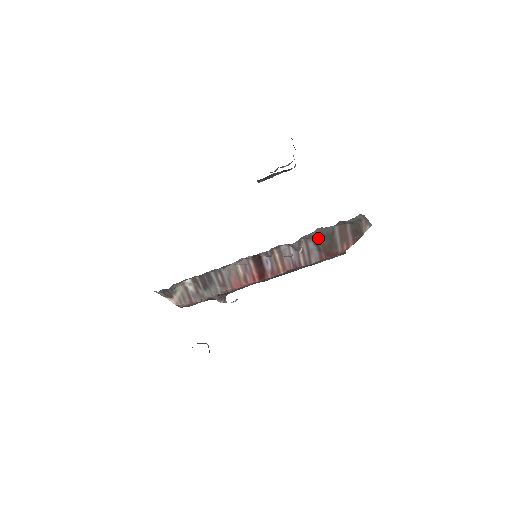
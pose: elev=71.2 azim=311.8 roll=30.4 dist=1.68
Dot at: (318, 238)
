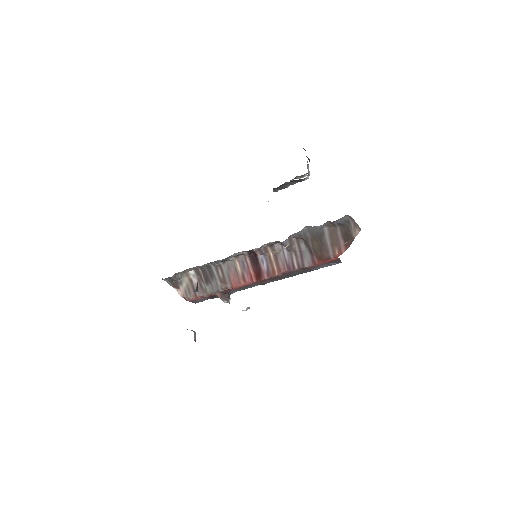
Dot at: (308, 239)
